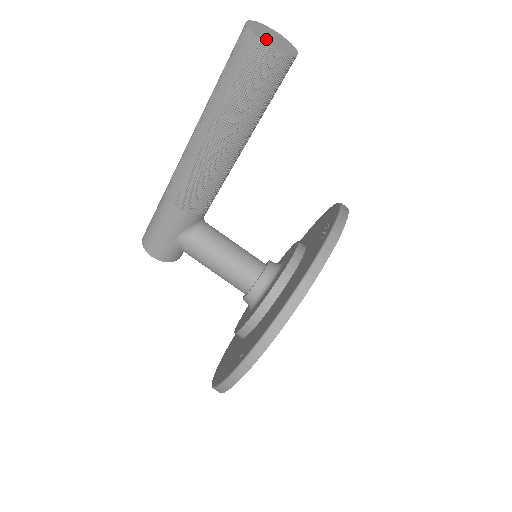
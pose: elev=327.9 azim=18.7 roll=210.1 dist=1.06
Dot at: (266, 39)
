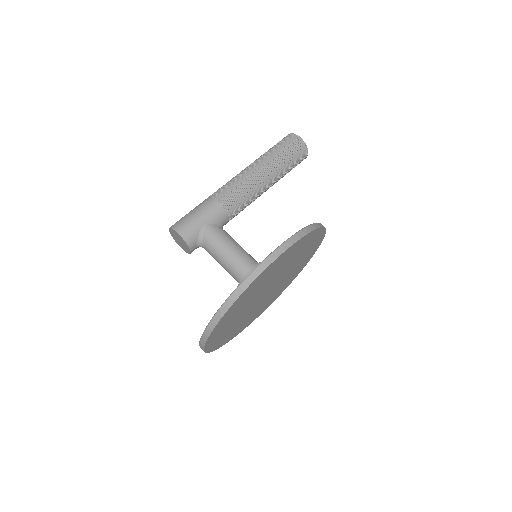
Dot at: occluded
